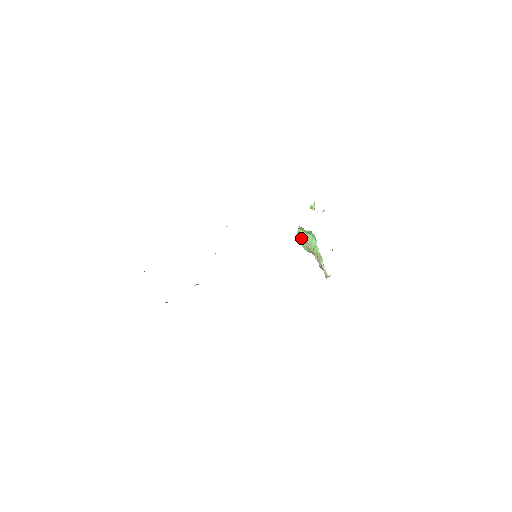
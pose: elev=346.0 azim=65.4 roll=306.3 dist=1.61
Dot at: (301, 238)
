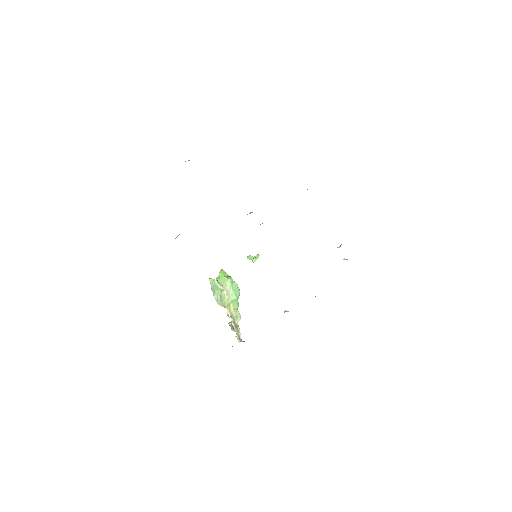
Dot at: (223, 281)
